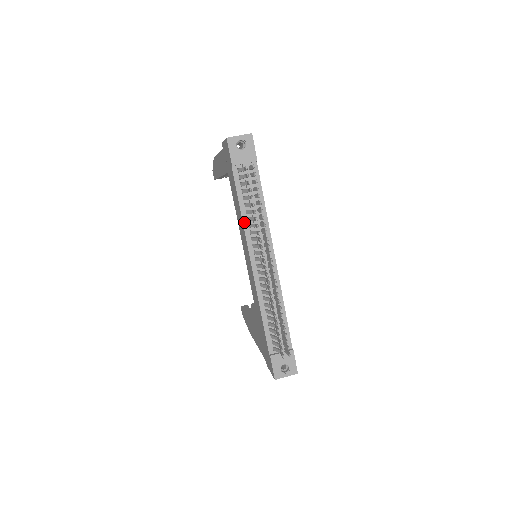
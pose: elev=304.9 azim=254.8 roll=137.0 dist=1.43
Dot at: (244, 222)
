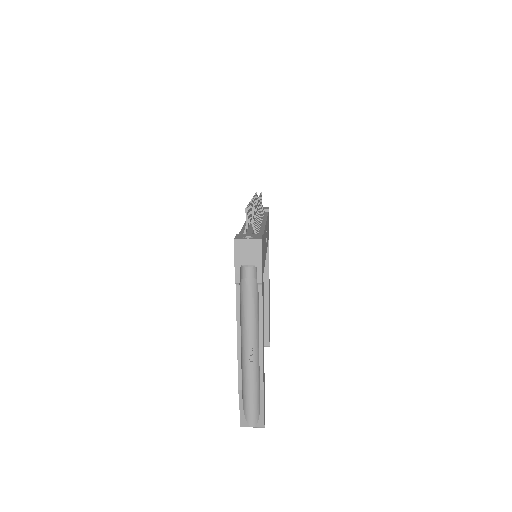
Dot at: occluded
